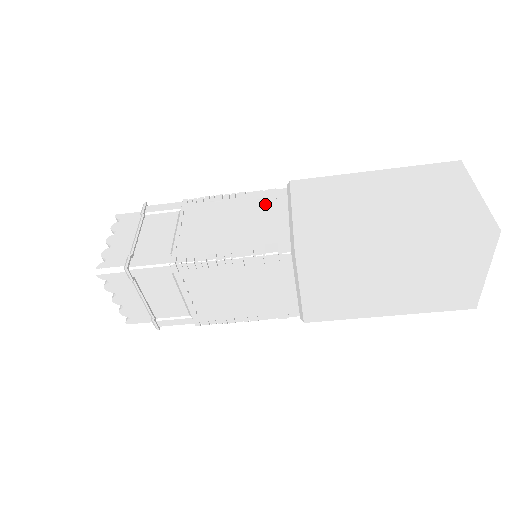
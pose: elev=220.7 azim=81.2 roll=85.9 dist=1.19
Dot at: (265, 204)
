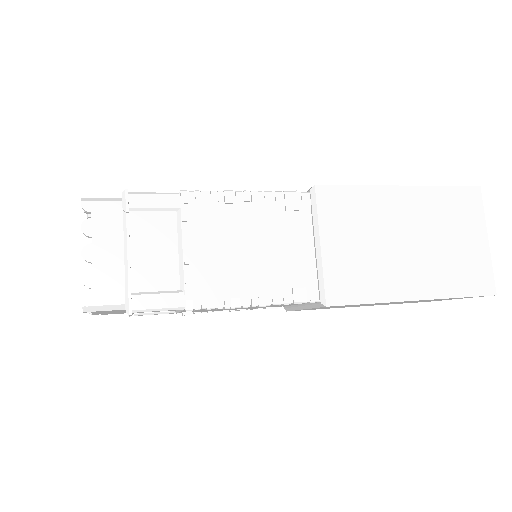
Dot at: (286, 218)
